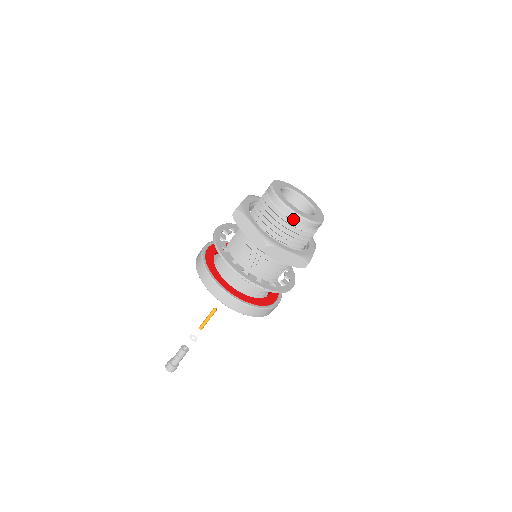
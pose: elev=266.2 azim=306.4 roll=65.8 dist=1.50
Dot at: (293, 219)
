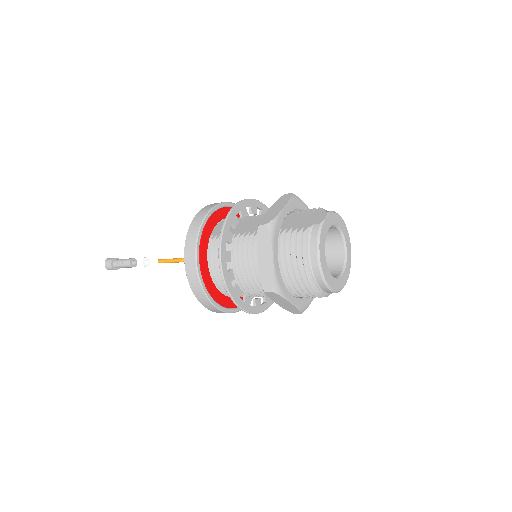
Dot at: (317, 281)
